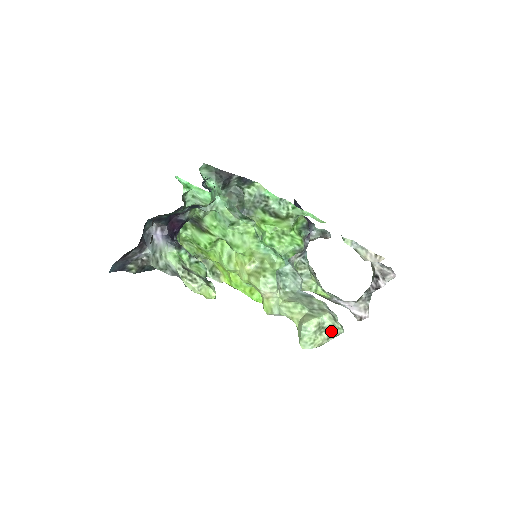
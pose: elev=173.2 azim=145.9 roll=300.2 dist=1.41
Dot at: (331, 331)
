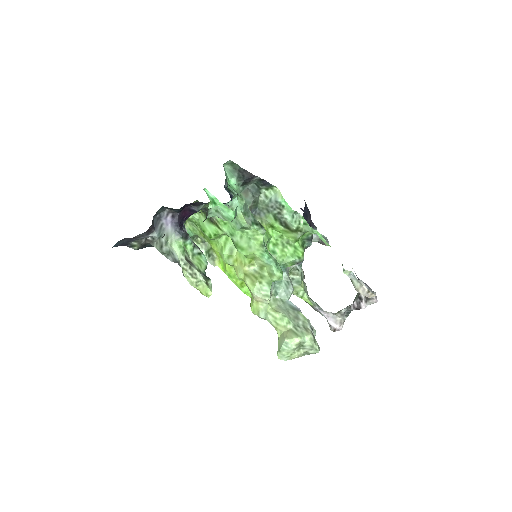
Dot at: (308, 350)
